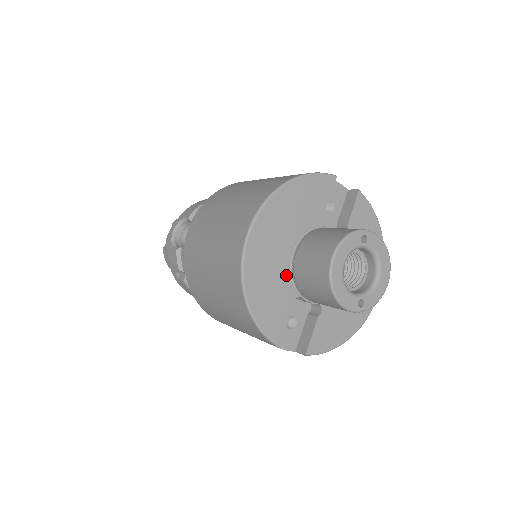
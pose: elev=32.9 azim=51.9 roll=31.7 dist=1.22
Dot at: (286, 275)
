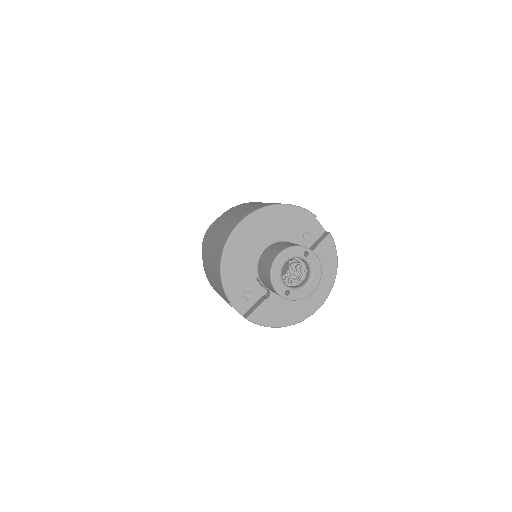
Dot at: (254, 260)
